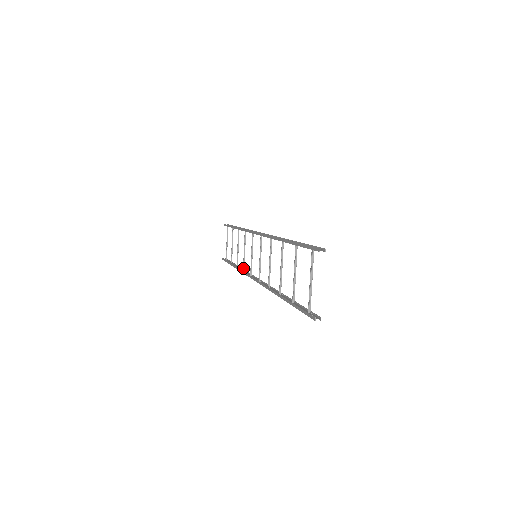
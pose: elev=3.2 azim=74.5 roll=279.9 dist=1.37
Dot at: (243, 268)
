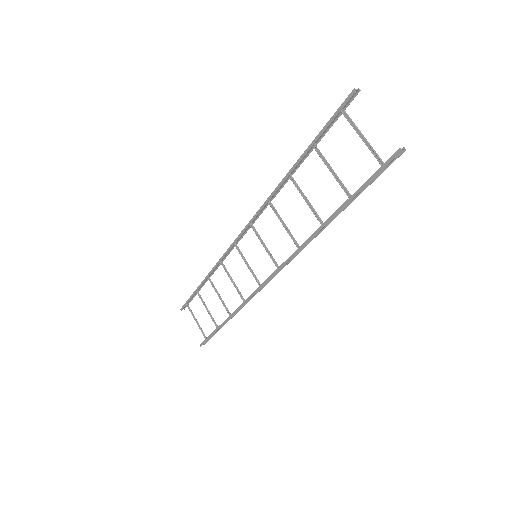
Dot at: (243, 299)
